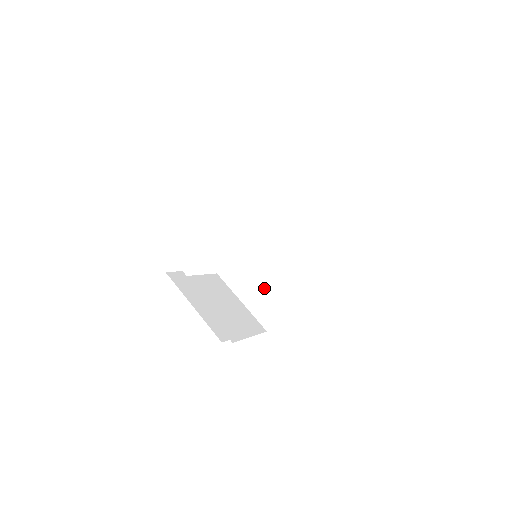
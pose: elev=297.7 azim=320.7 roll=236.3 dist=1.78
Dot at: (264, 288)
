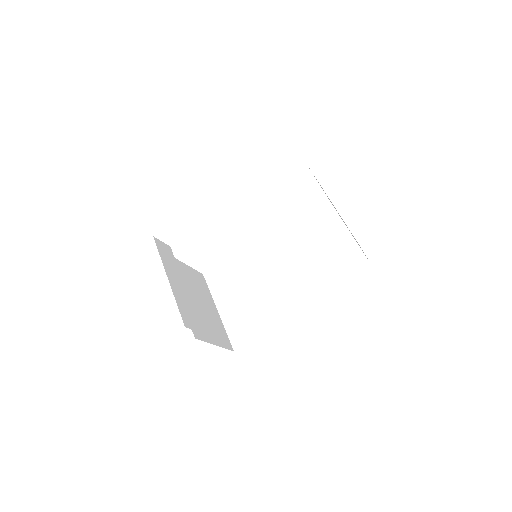
Dot at: (249, 303)
